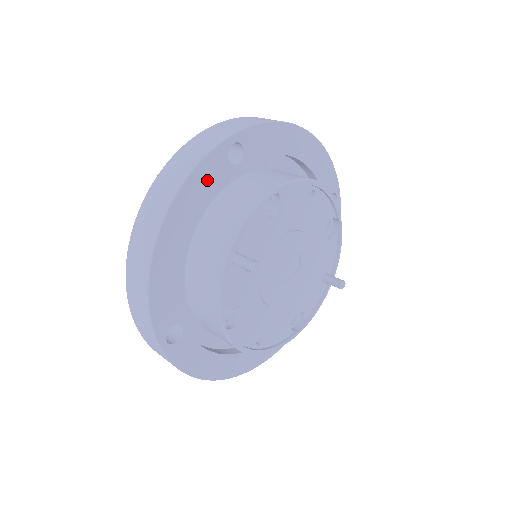
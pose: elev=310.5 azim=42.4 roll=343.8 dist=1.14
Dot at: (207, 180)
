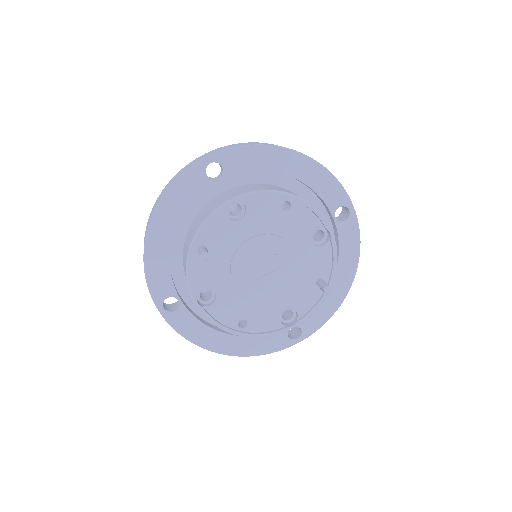
Dot at: (188, 190)
